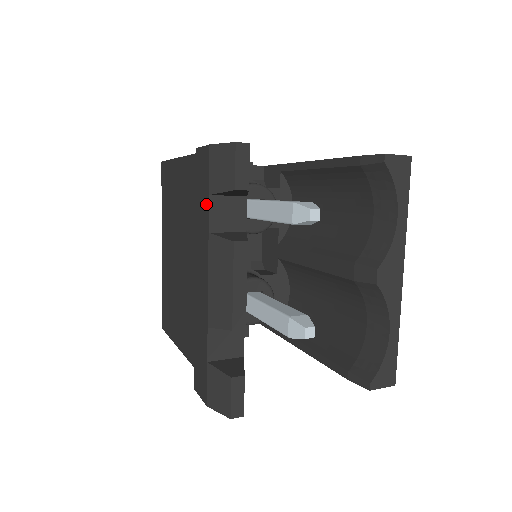
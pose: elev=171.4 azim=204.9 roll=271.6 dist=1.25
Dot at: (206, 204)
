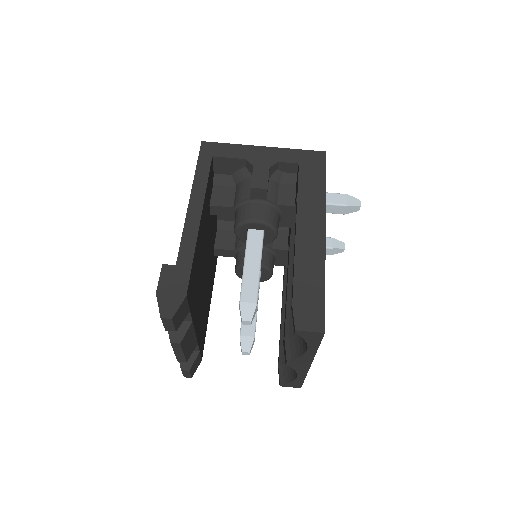
Dot at: occluded
